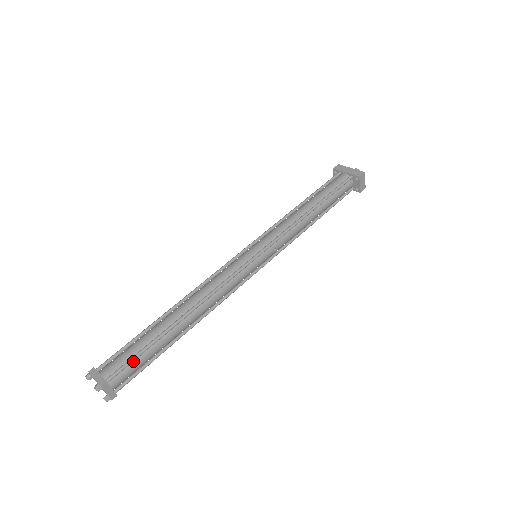
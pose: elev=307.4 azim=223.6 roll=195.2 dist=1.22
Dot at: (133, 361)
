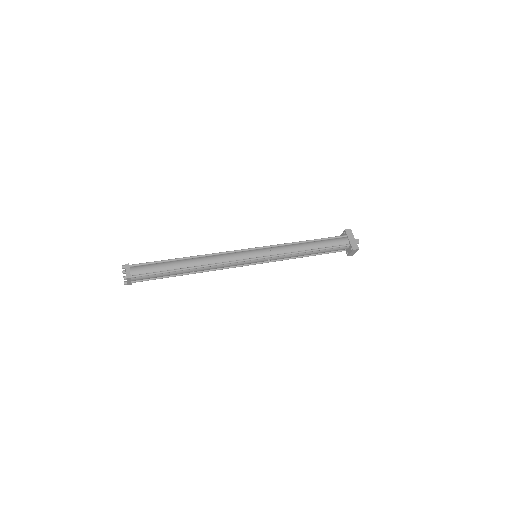
Dot at: (151, 274)
